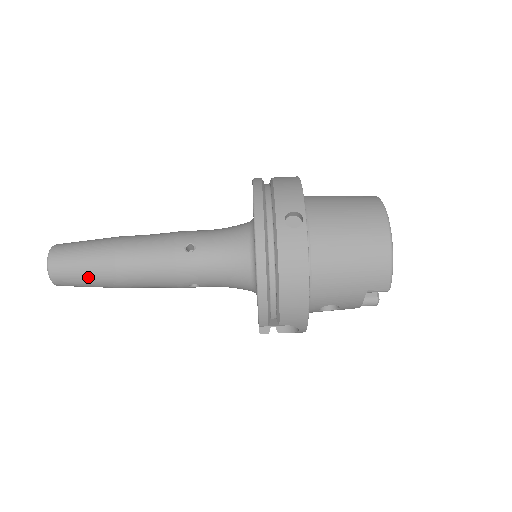
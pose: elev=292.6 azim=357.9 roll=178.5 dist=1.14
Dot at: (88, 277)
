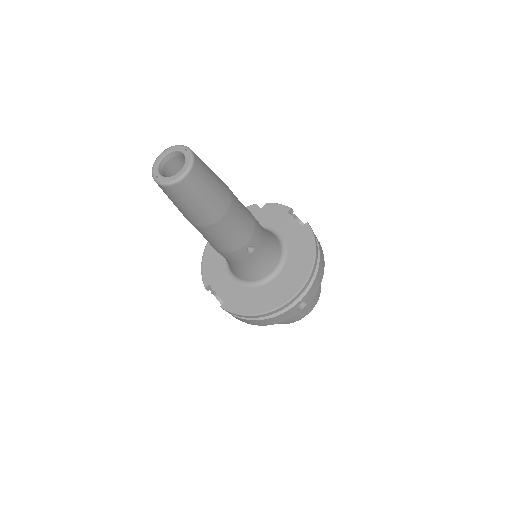
Dot at: (186, 210)
